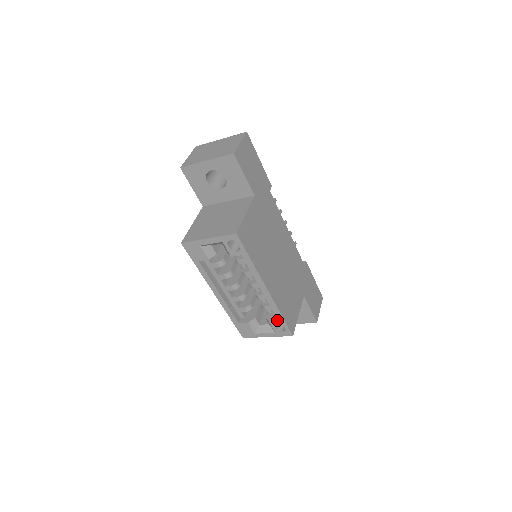
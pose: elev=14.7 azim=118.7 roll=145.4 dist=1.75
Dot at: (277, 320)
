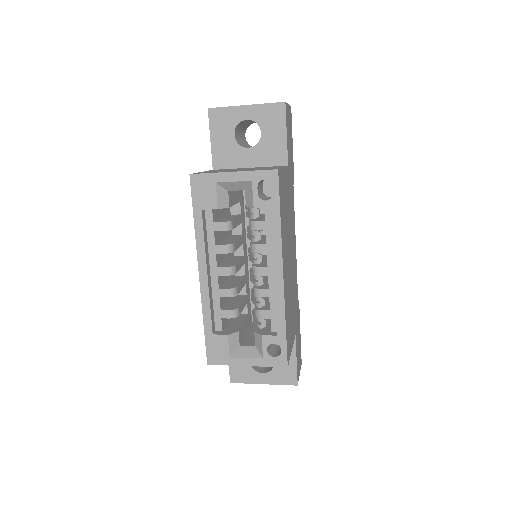
Dot at: (274, 334)
